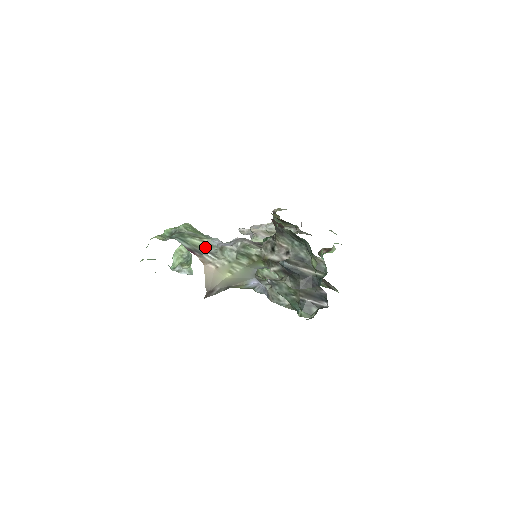
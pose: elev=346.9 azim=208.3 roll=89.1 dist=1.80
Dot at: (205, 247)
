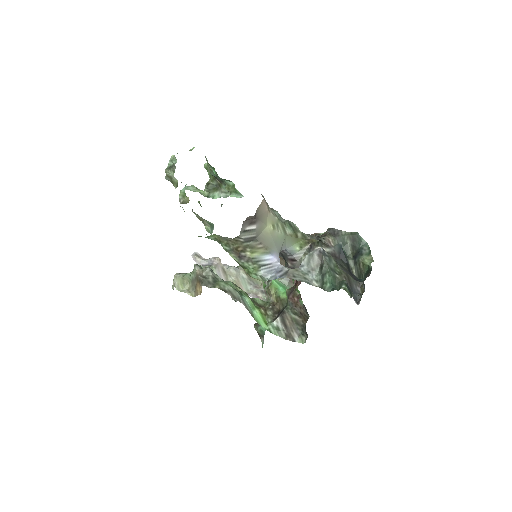
Dot at: occluded
